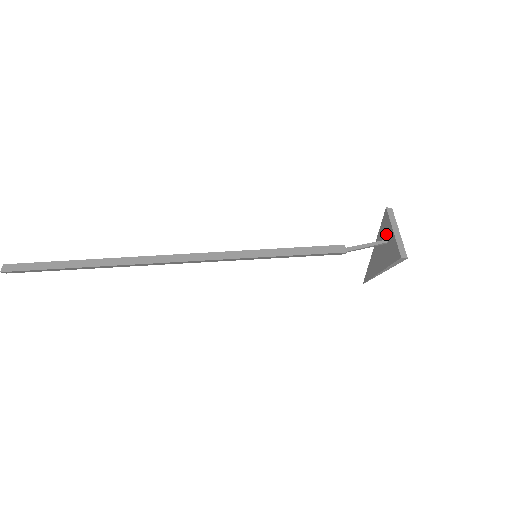
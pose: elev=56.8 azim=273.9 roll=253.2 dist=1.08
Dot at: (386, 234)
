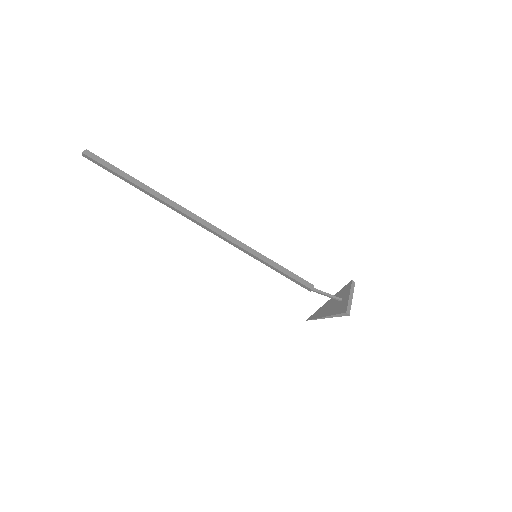
Dot at: (343, 295)
